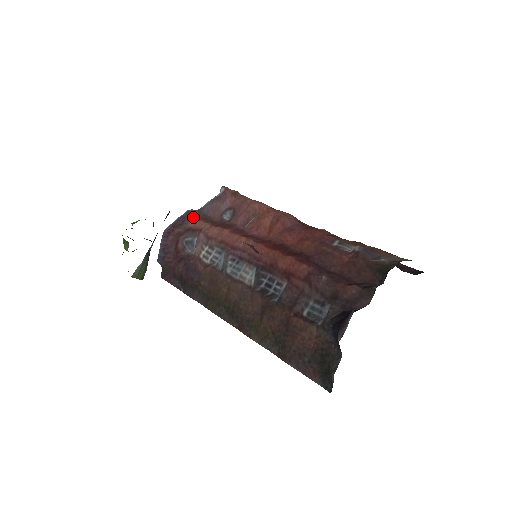
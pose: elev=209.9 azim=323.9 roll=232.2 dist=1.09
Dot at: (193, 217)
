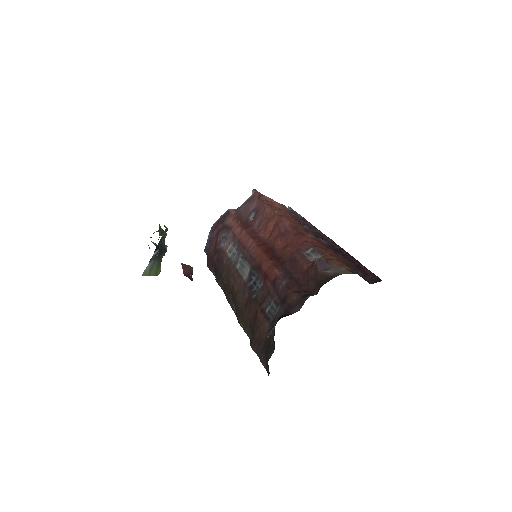
Dot at: (230, 216)
